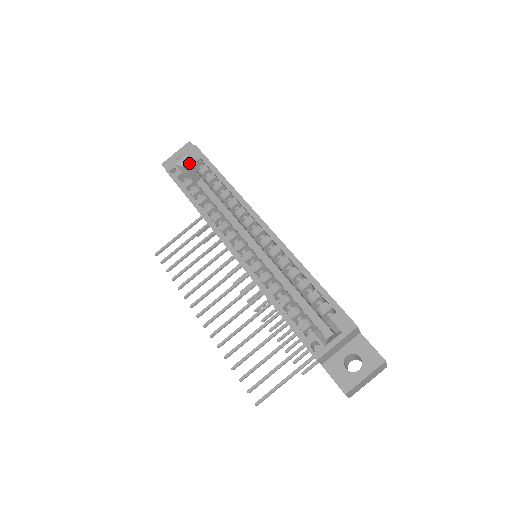
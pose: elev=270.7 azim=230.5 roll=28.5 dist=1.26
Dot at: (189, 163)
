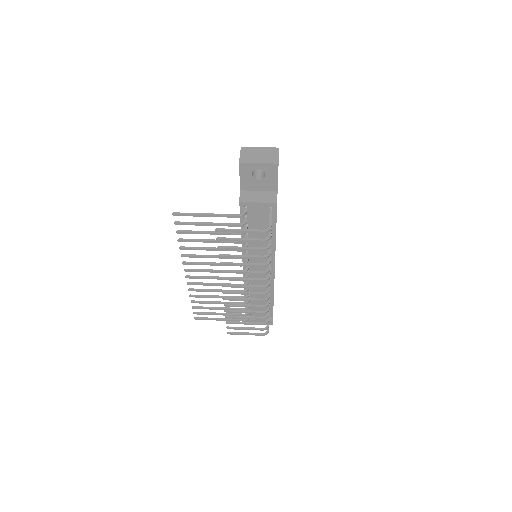
Dot at: occluded
